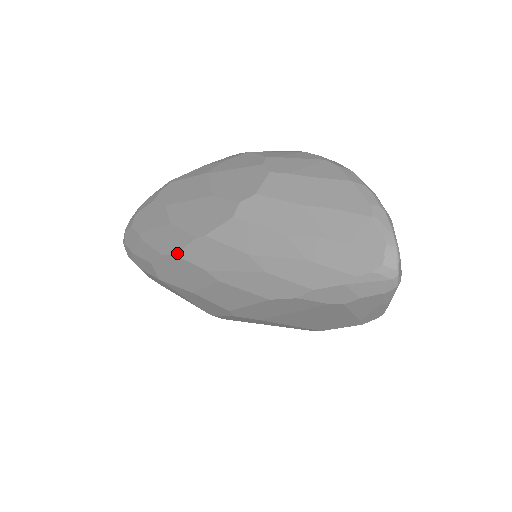
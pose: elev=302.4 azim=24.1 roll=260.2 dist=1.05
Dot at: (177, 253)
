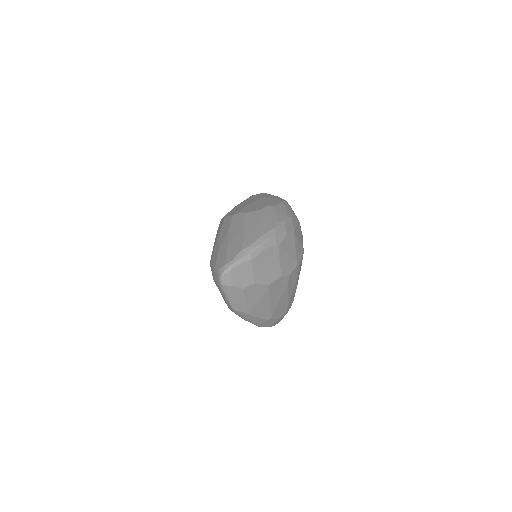
Dot at: occluded
